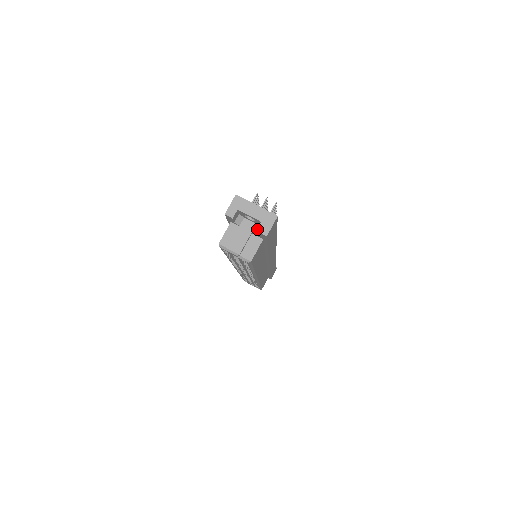
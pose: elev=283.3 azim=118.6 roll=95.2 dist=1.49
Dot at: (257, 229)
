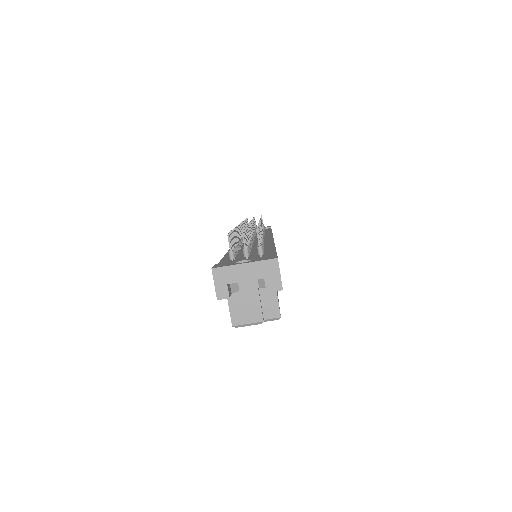
Dot at: (266, 290)
